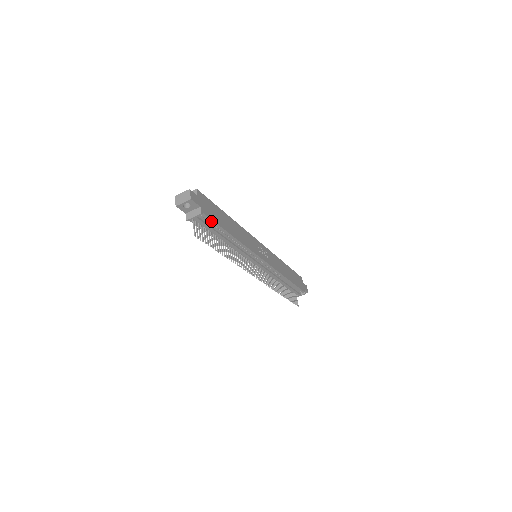
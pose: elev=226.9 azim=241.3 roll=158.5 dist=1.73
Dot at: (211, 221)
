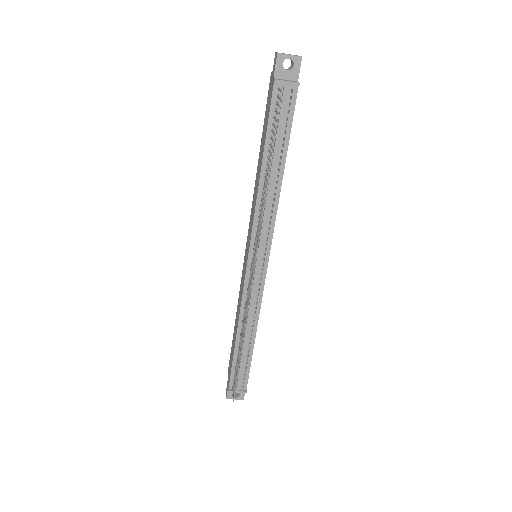
Dot at: (291, 114)
